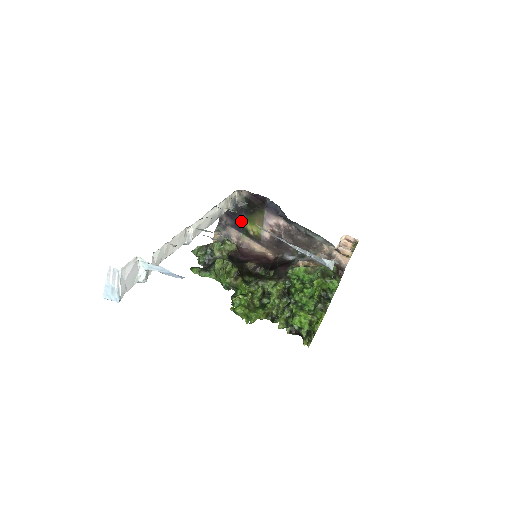
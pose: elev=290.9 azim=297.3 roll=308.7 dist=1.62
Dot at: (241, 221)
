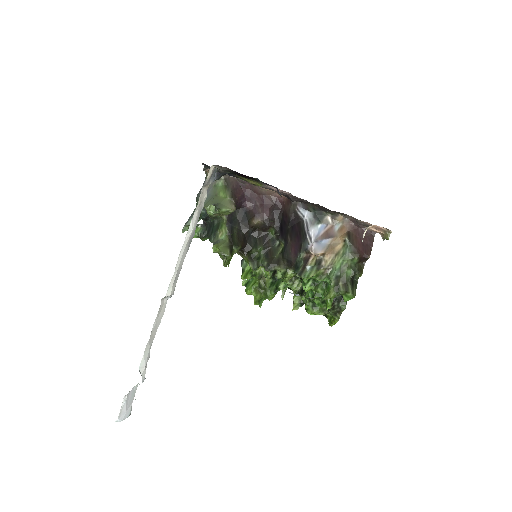
Dot at: (232, 175)
